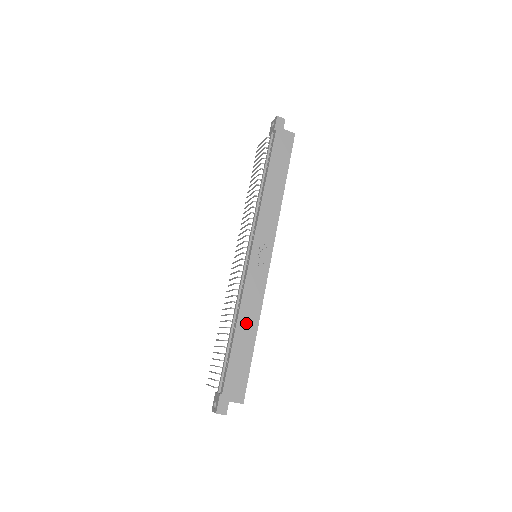
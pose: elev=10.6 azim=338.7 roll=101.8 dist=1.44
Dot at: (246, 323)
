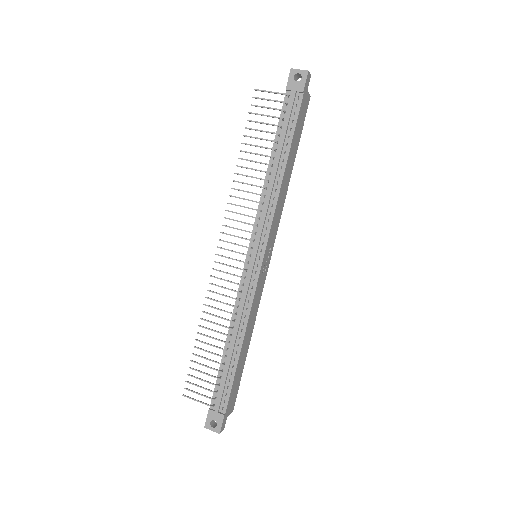
Dot at: (247, 337)
